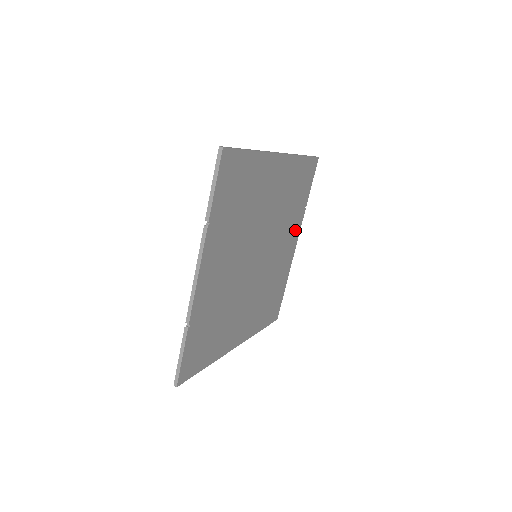
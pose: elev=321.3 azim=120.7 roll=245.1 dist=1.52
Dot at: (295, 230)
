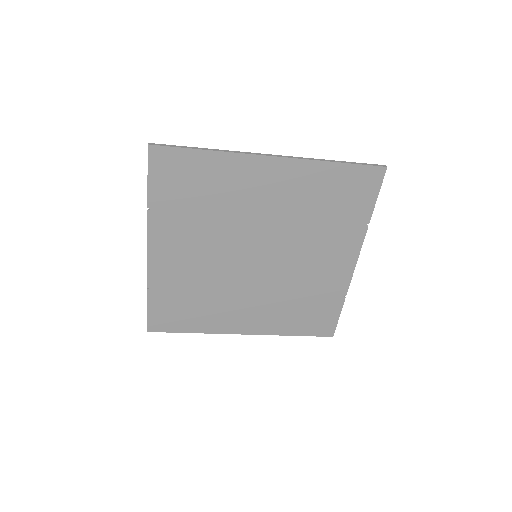
Dot at: (346, 247)
